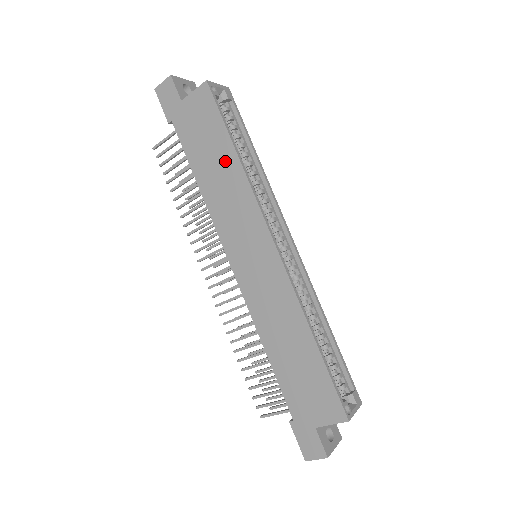
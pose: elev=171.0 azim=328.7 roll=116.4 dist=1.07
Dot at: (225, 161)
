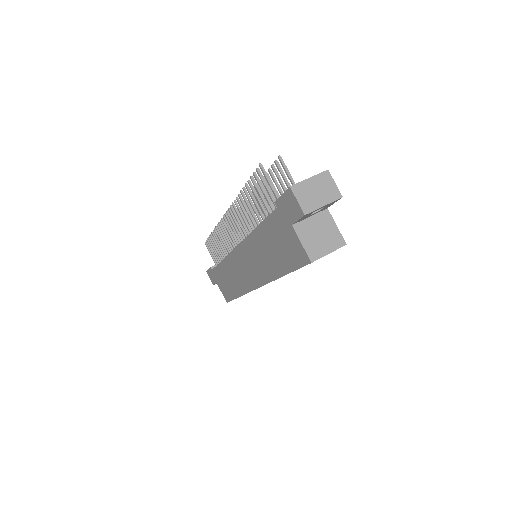
Dot at: (274, 264)
